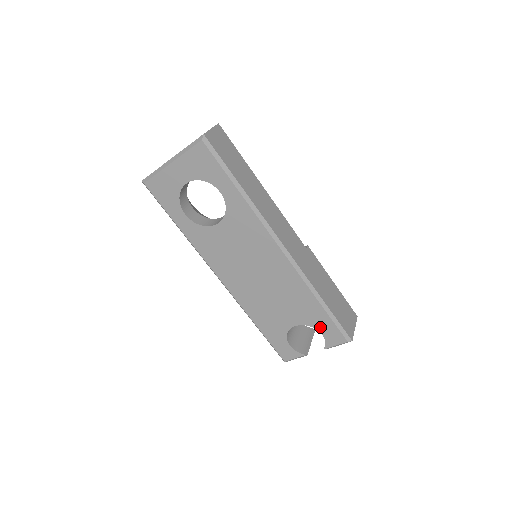
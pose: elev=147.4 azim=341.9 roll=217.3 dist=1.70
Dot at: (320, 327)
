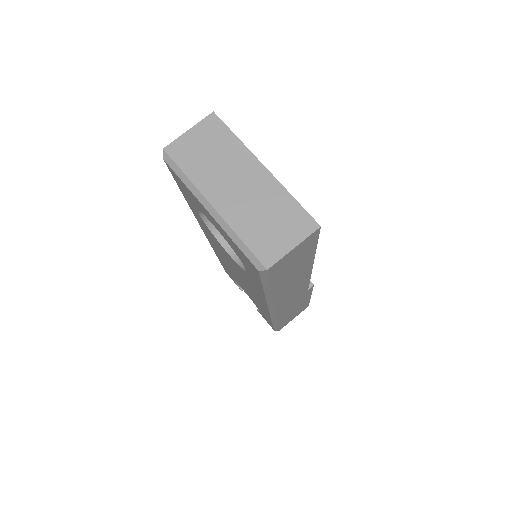
Dot at: (262, 314)
